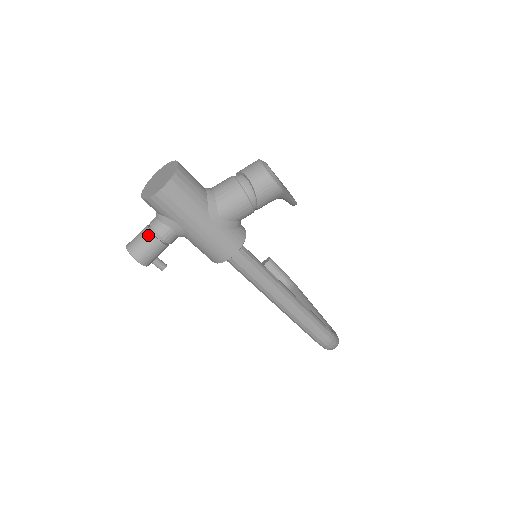
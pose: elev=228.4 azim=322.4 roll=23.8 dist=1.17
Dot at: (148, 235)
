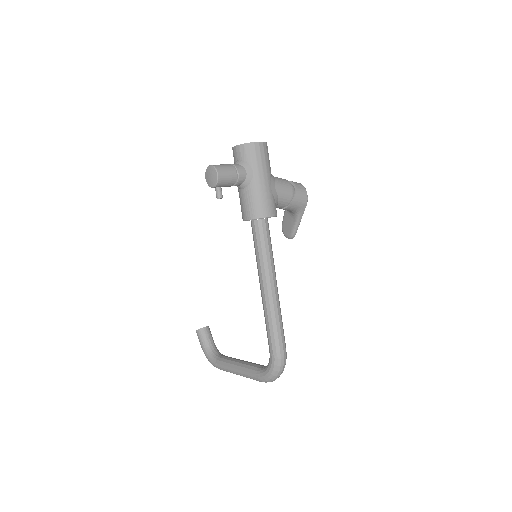
Dot at: (230, 166)
